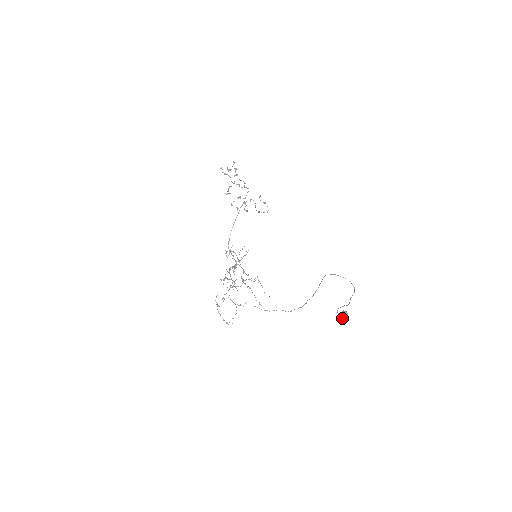
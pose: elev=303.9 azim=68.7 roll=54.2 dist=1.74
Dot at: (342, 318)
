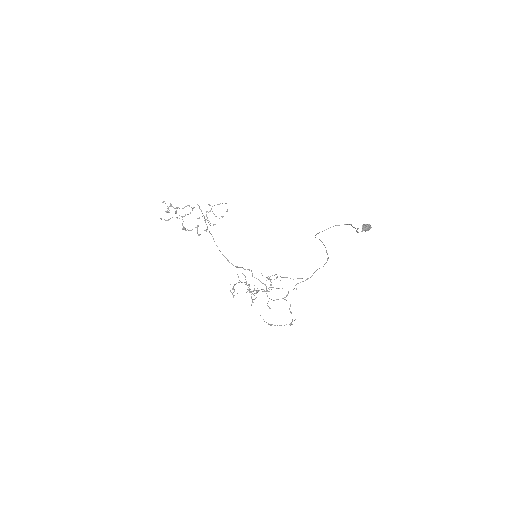
Dot at: occluded
